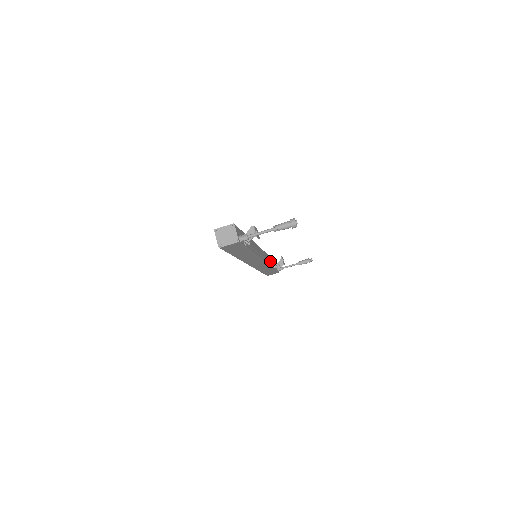
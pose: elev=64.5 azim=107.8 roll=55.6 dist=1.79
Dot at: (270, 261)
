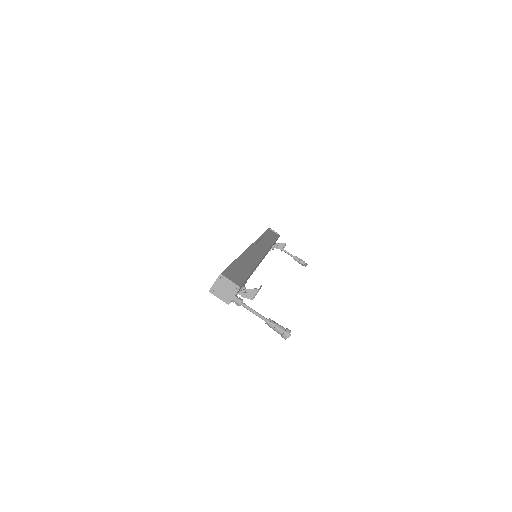
Dot at: occluded
